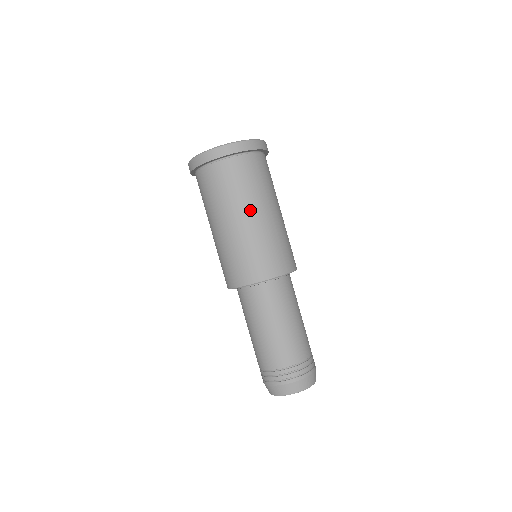
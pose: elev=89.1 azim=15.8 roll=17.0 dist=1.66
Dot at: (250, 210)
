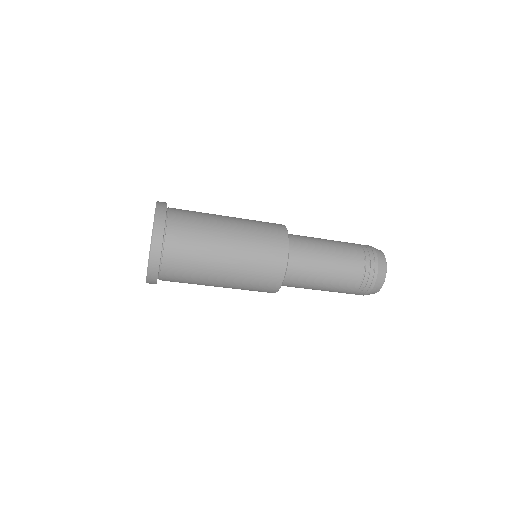
Dot at: (212, 285)
